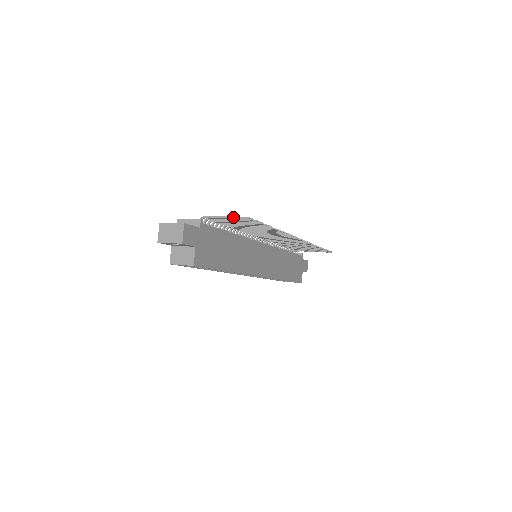
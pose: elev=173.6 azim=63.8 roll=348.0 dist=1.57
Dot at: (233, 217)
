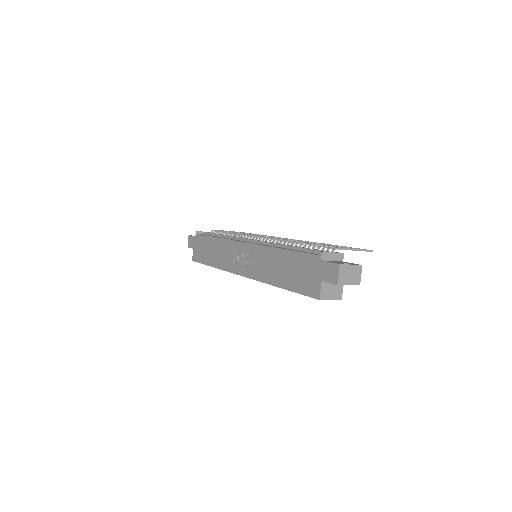
Dot at: (361, 250)
